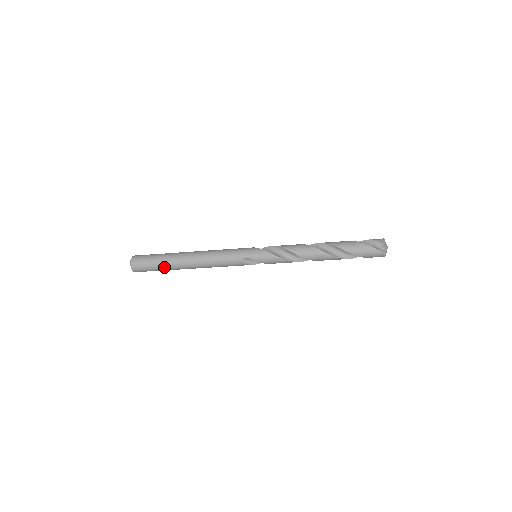
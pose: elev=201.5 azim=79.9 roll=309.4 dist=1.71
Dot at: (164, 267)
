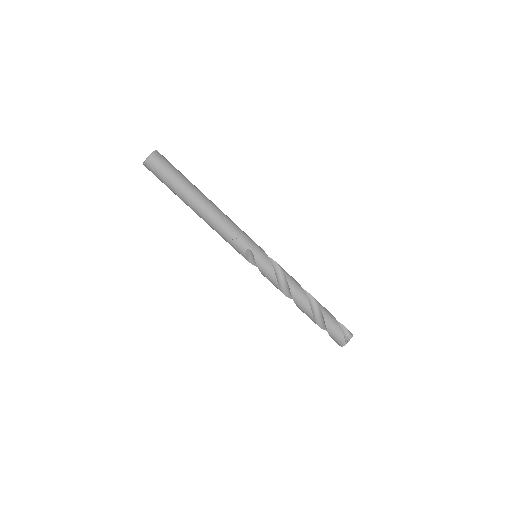
Dot at: (177, 188)
